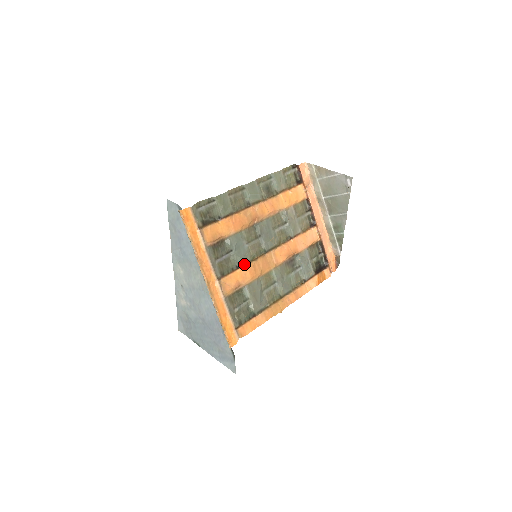
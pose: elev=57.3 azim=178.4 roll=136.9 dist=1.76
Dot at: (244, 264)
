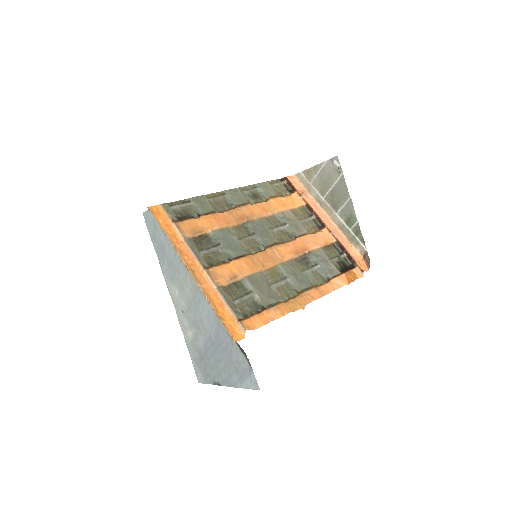
Dot at: (238, 257)
